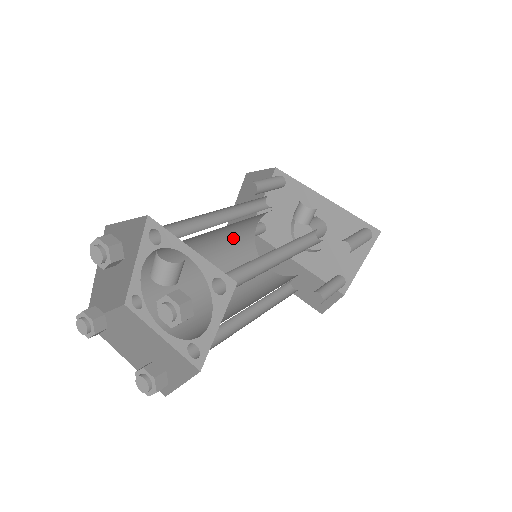
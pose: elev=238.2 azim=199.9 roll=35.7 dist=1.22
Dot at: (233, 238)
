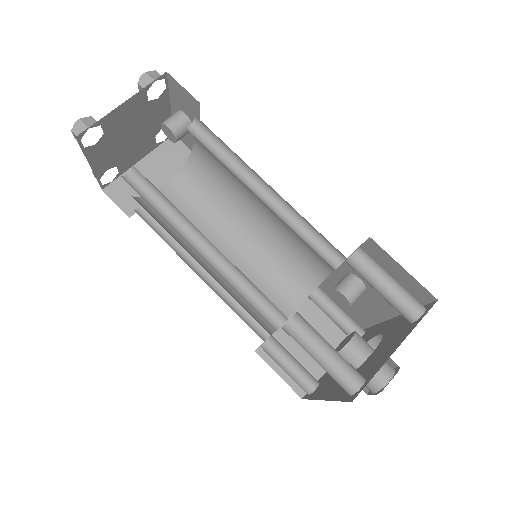
Dot at: (257, 282)
